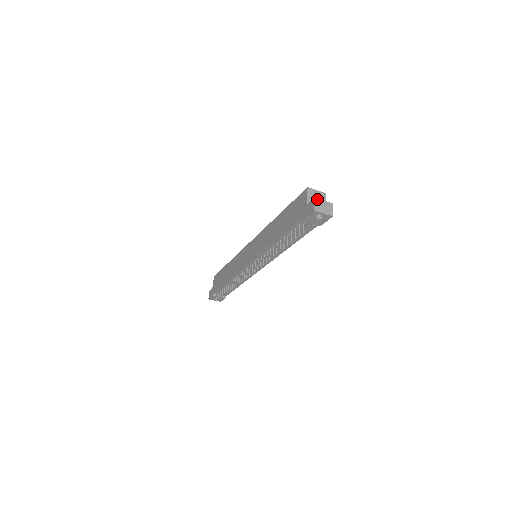
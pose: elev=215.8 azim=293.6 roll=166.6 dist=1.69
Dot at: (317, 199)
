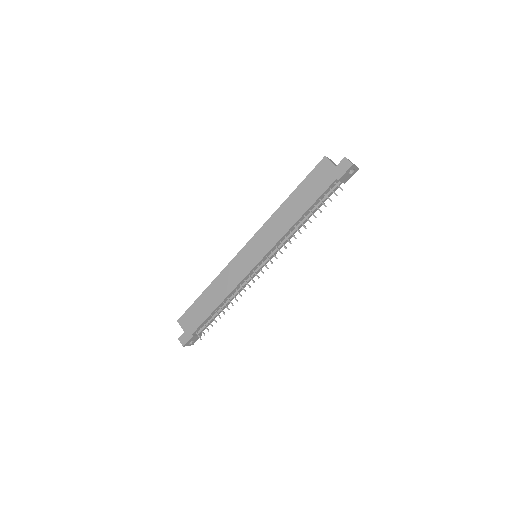
Dot at: (346, 158)
